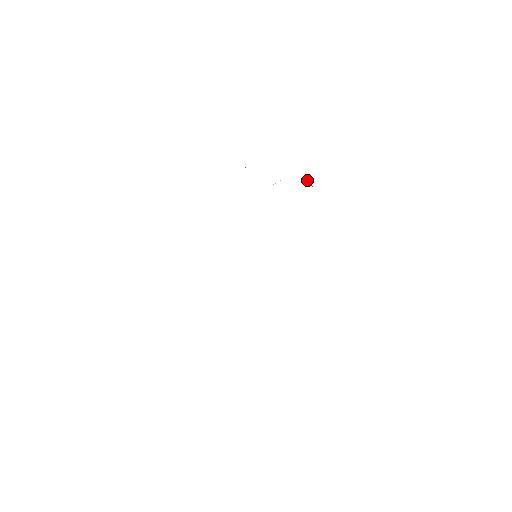
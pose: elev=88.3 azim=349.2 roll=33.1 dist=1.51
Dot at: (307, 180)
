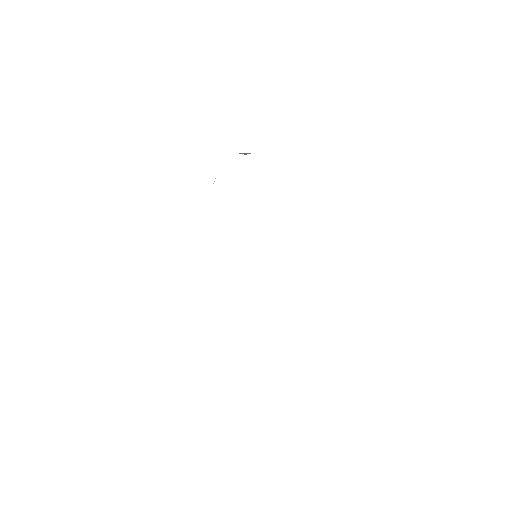
Dot at: (241, 153)
